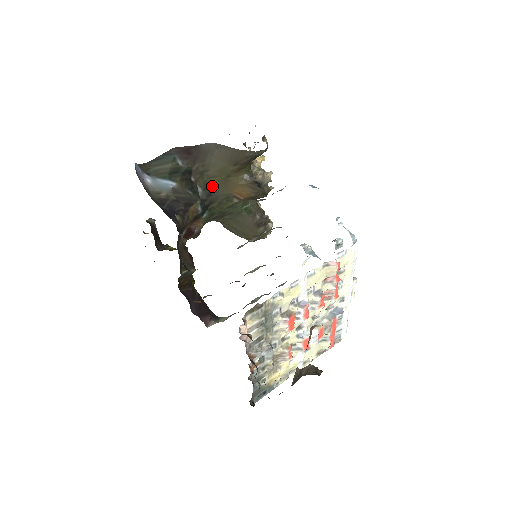
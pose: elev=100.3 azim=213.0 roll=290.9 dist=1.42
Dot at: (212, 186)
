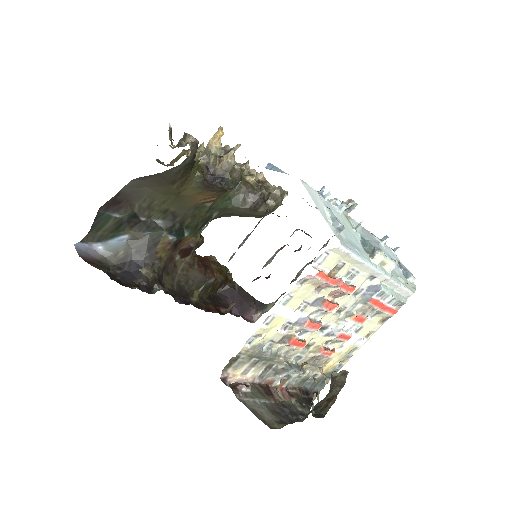
Dot at: (171, 209)
